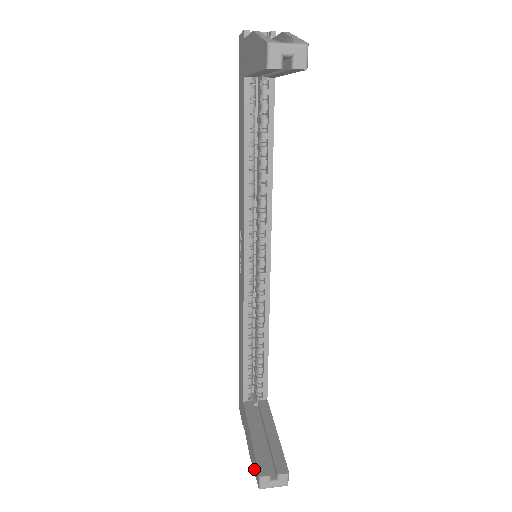
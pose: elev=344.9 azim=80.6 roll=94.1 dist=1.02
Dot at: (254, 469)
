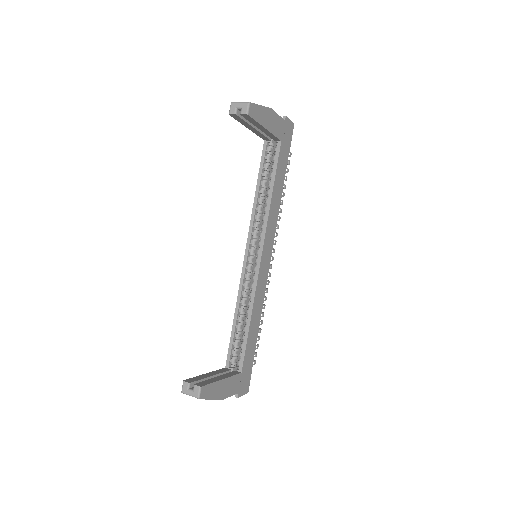
Dot at: occluded
